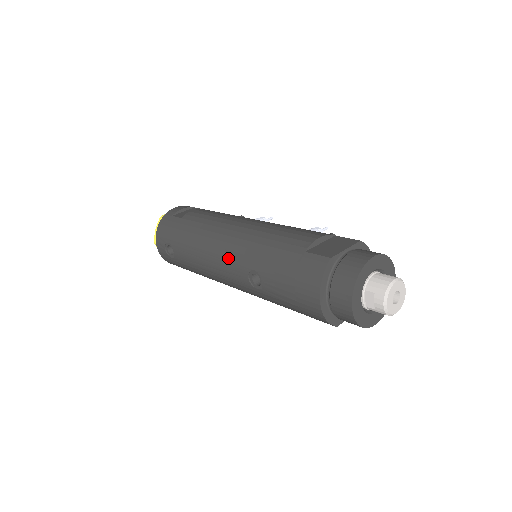
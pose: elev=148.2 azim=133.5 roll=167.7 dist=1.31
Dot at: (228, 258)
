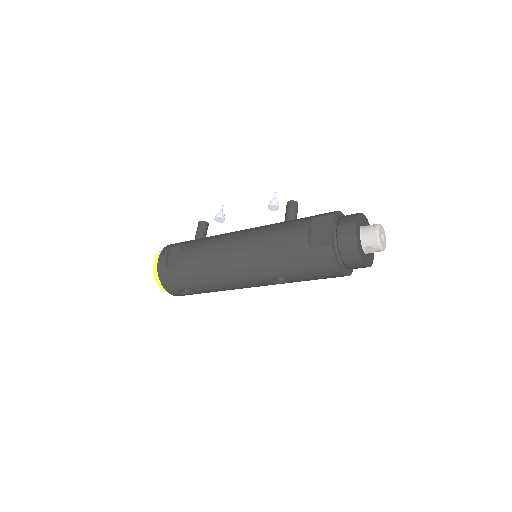
Dot at: (248, 278)
